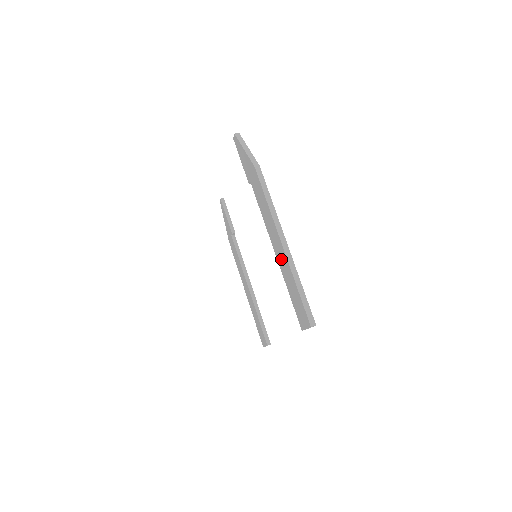
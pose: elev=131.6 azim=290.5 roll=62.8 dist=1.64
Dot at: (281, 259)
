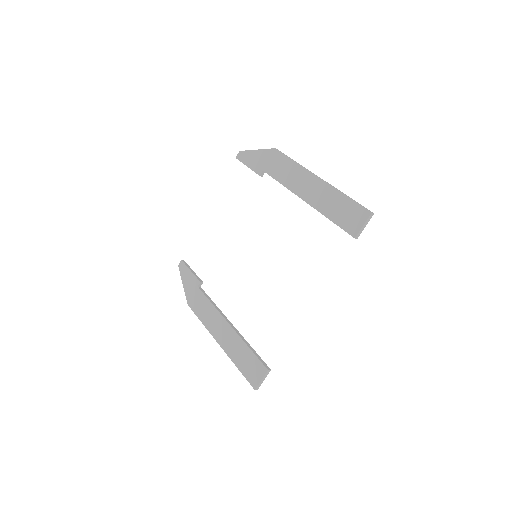
Dot at: (317, 195)
